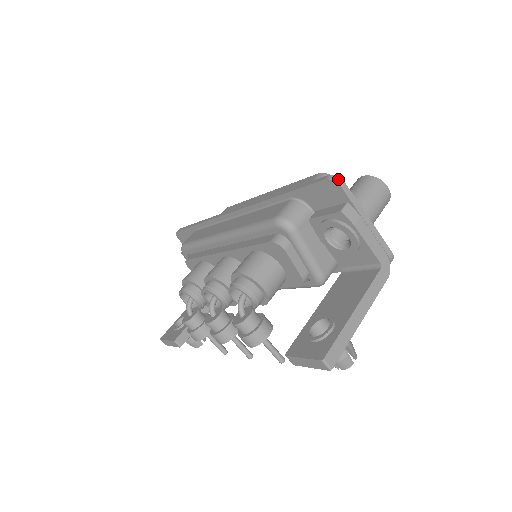
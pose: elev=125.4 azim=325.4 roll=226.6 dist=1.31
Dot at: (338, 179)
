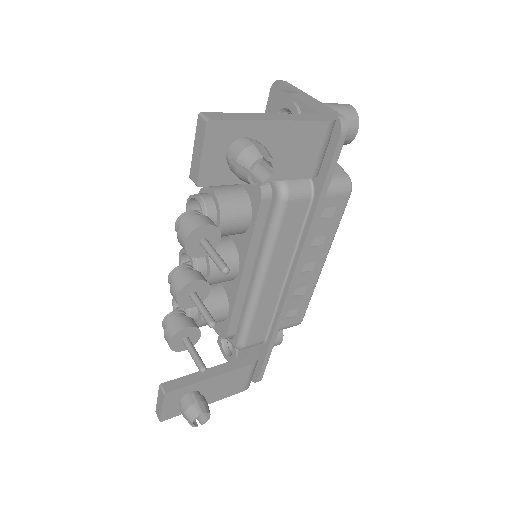
Dot at: (280, 81)
